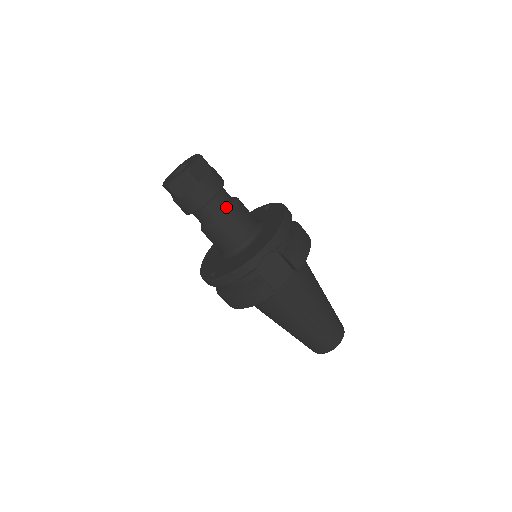
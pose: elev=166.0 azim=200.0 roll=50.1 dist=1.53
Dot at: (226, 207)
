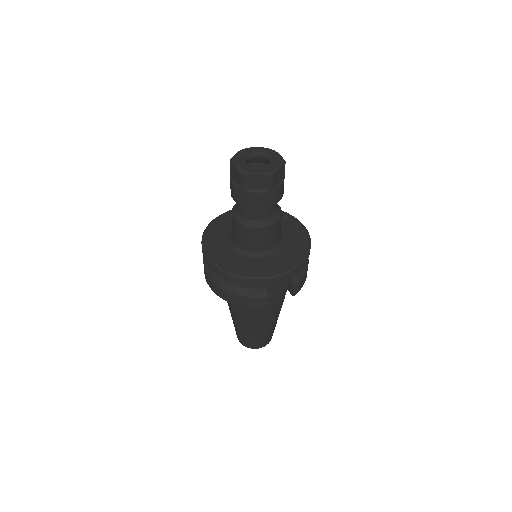
Dot at: (273, 215)
